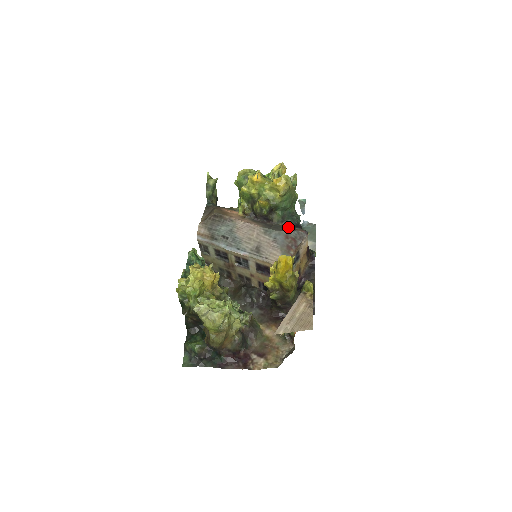
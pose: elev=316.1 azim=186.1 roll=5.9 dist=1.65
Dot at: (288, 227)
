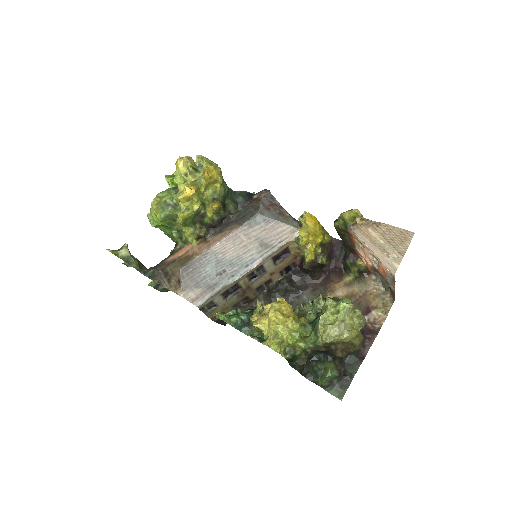
Dot at: (249, 203)
